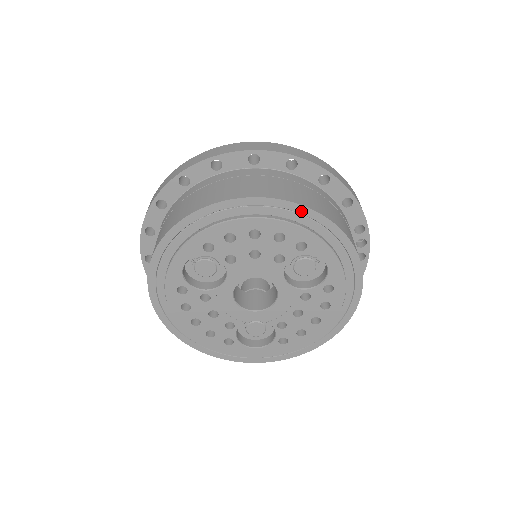
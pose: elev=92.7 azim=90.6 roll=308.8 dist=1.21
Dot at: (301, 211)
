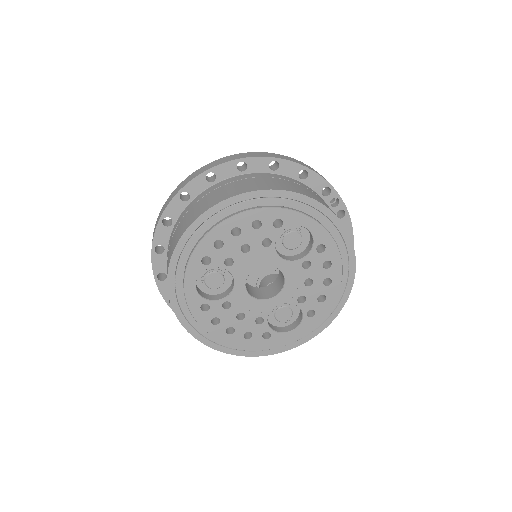
Dot at: (262, 195)
